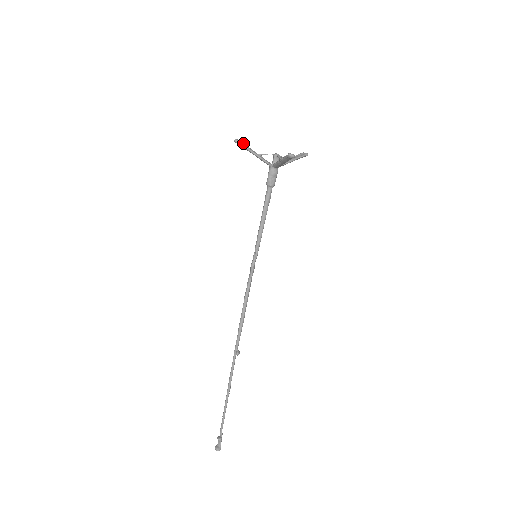
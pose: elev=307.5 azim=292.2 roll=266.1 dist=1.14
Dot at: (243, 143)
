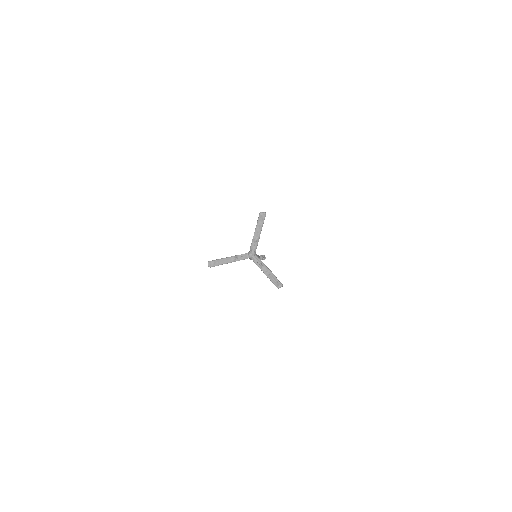
Dot at: (216, 262)
